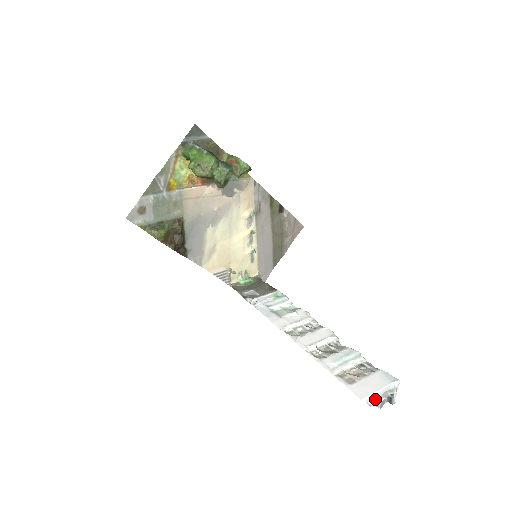
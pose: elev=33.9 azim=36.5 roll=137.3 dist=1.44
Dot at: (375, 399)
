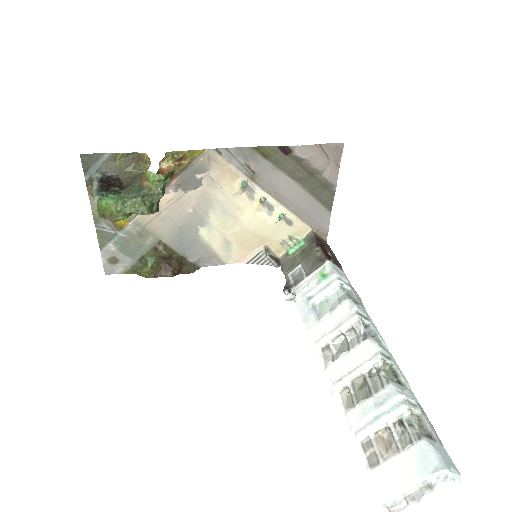
Dot at: (398, 503)
